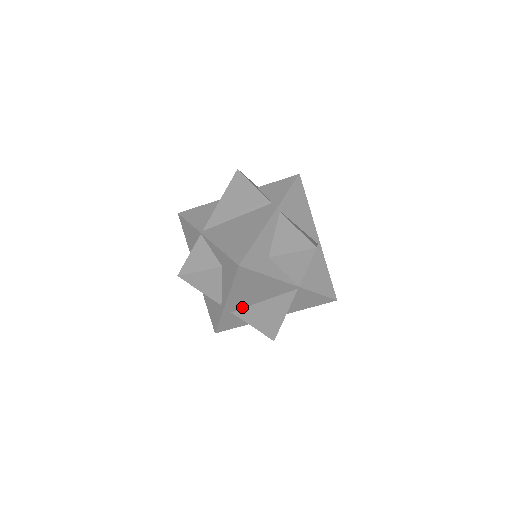
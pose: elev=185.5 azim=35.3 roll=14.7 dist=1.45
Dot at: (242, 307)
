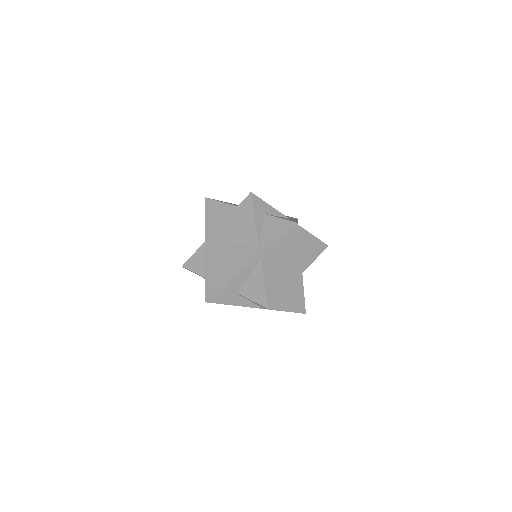
Dot at: occluded
